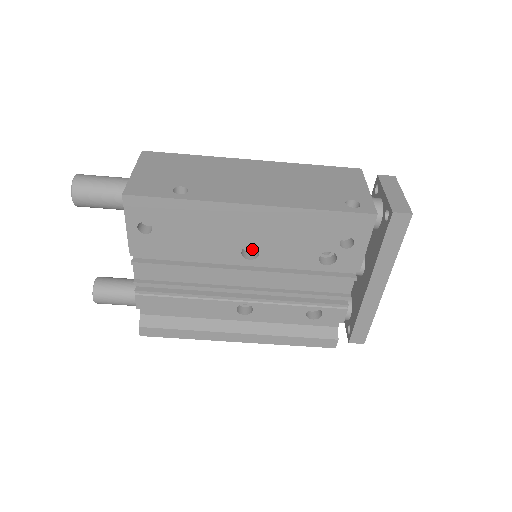
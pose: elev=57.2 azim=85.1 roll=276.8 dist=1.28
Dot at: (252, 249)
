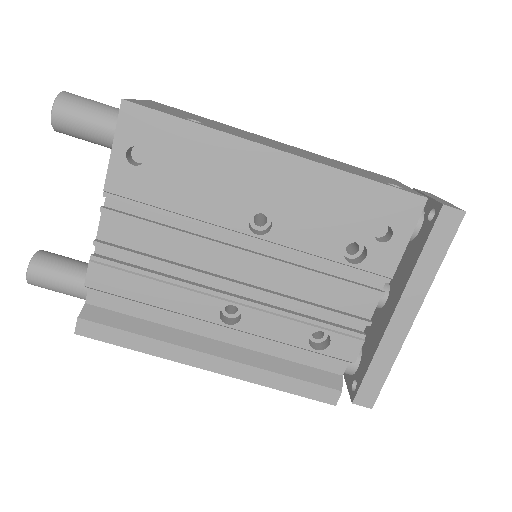
Dot at: (261, 226)
